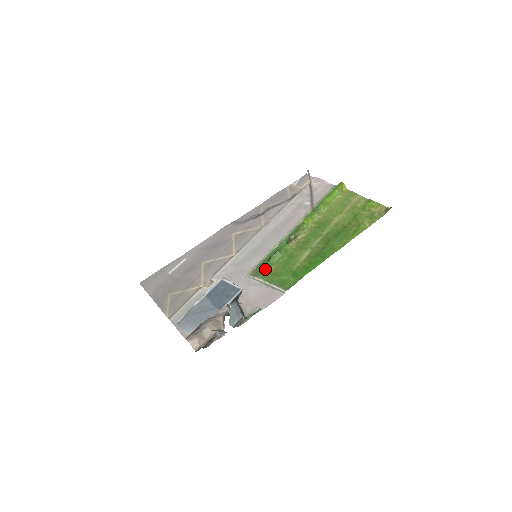
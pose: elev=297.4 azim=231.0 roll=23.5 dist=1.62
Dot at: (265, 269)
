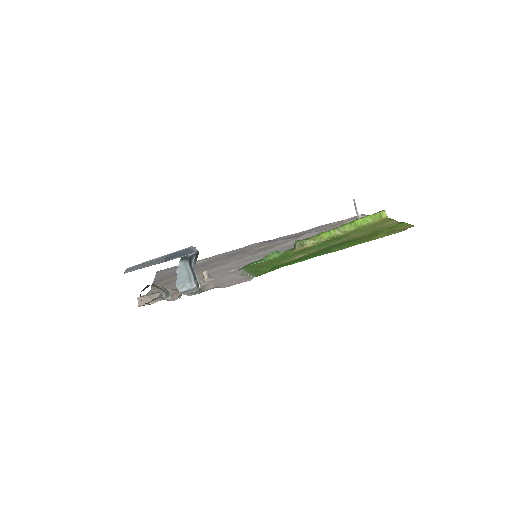
Dot at: (254, 264)
